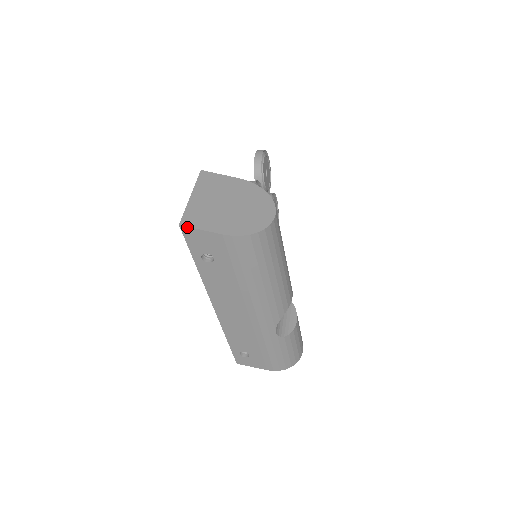
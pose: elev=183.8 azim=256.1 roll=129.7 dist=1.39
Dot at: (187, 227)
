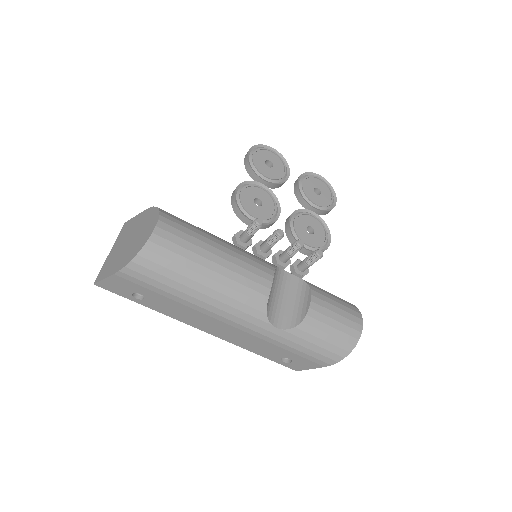
Dot at: (97, 283)
